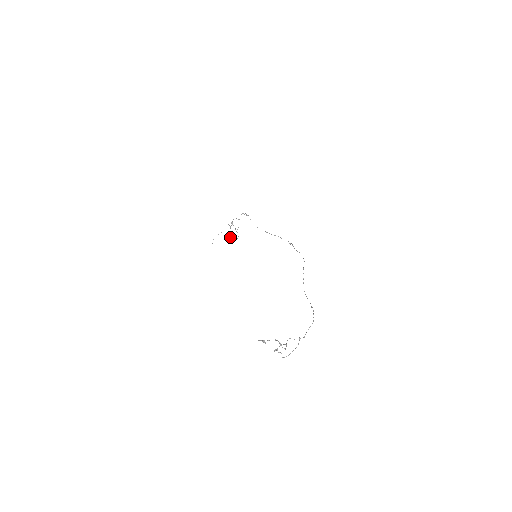
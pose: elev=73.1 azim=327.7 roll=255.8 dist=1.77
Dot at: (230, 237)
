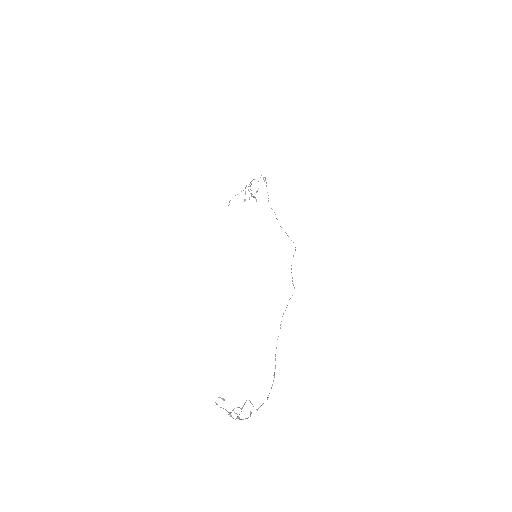
Dot at: (249, 198)
